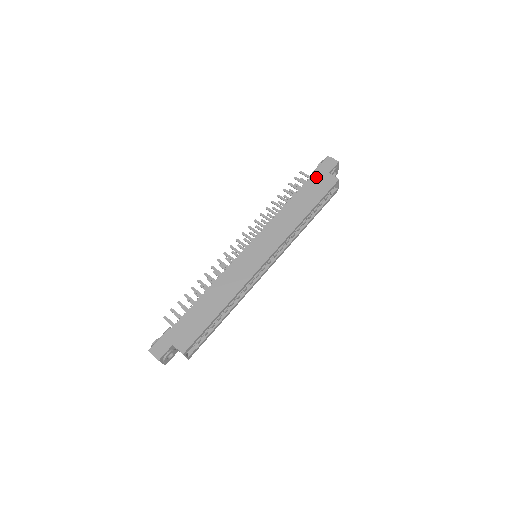
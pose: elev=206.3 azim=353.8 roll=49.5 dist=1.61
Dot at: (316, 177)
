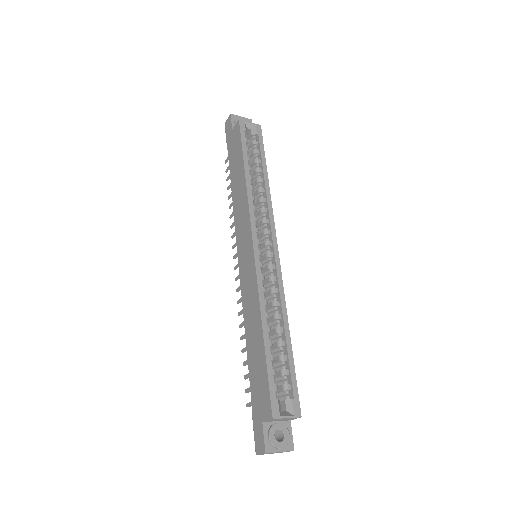
Dot at: (229, 146)
